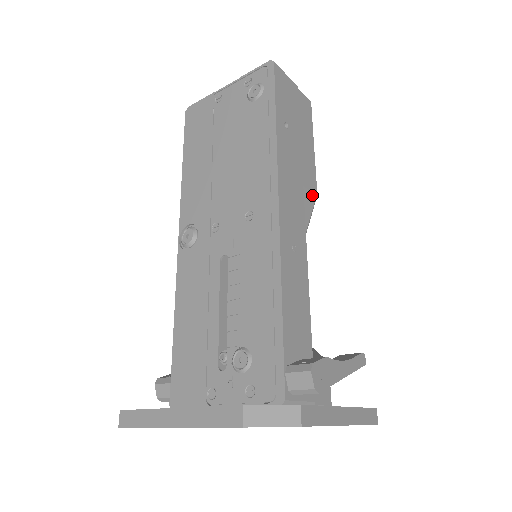
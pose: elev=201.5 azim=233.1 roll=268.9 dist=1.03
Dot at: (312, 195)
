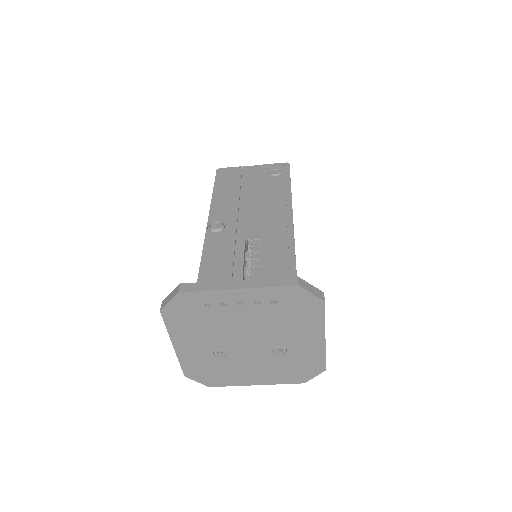
Dot at: occluded
